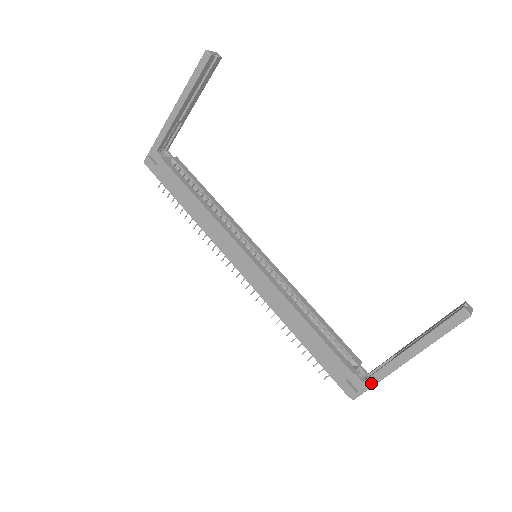
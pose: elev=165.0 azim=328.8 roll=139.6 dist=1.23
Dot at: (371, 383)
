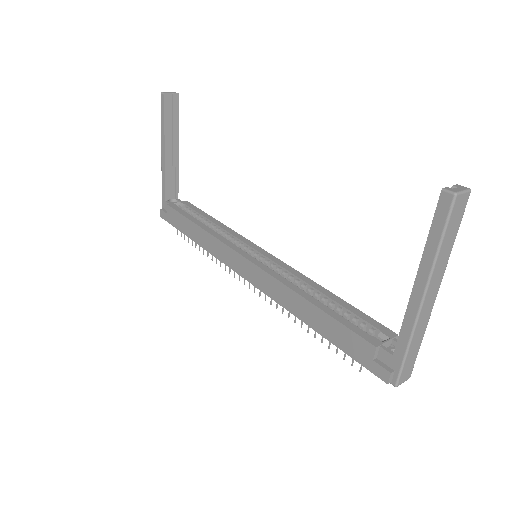
Dot at: (401, 352)
